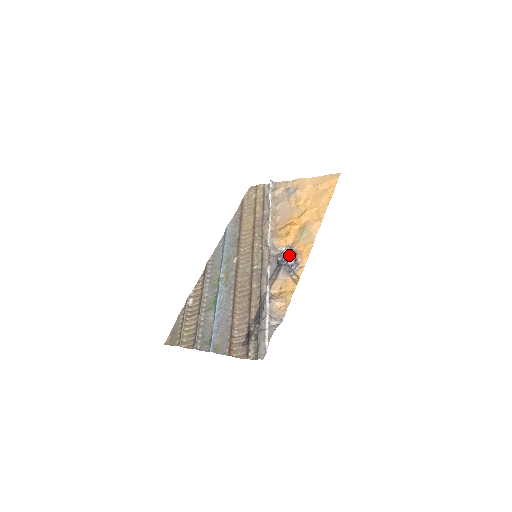
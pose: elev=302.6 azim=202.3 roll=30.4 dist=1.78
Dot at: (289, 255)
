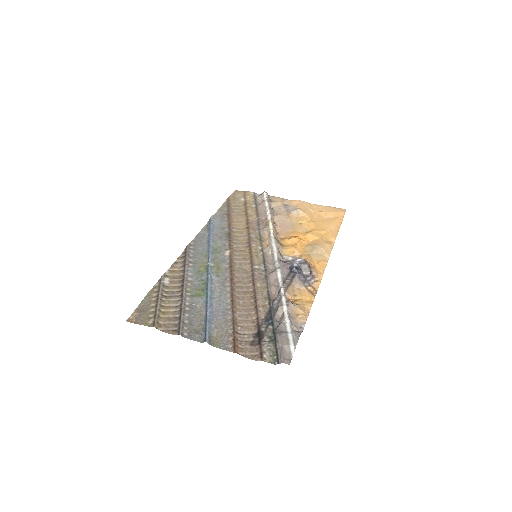
Dot at: (303, 265)
